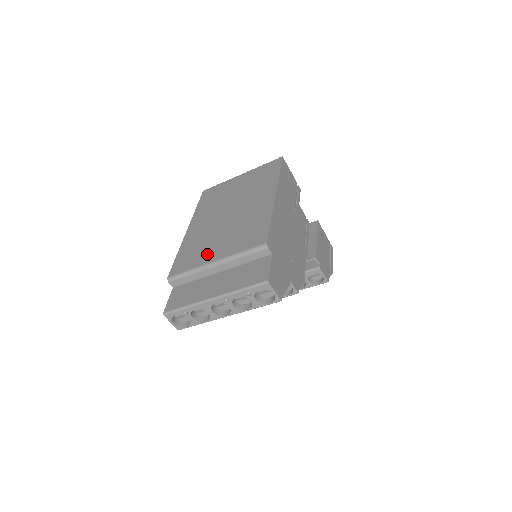
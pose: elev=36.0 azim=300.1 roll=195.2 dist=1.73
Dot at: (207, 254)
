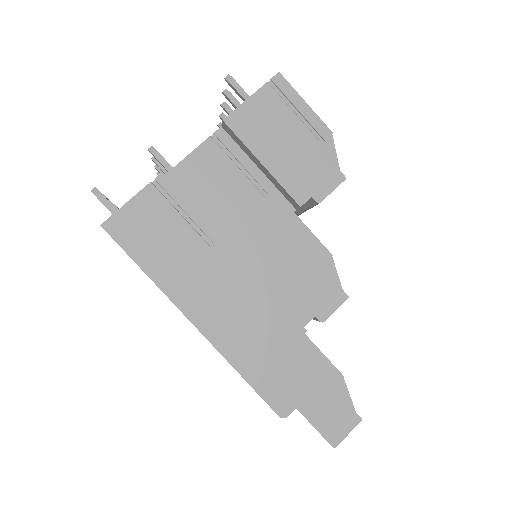
Dot at: occluded
